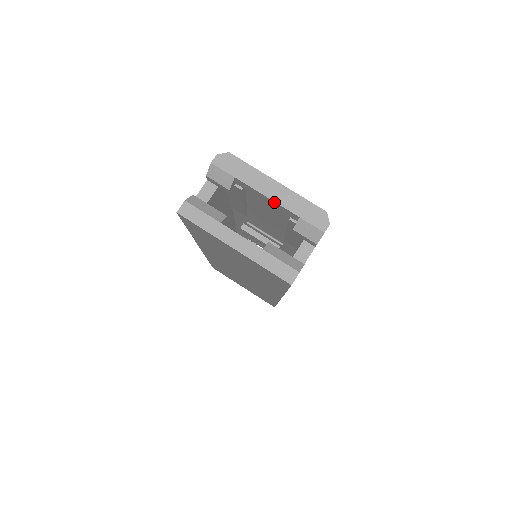
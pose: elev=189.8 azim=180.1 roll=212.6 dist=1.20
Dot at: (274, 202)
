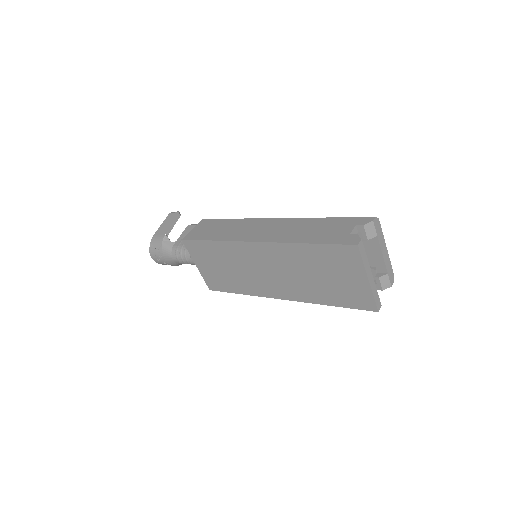
Dot at: (383, 259)
